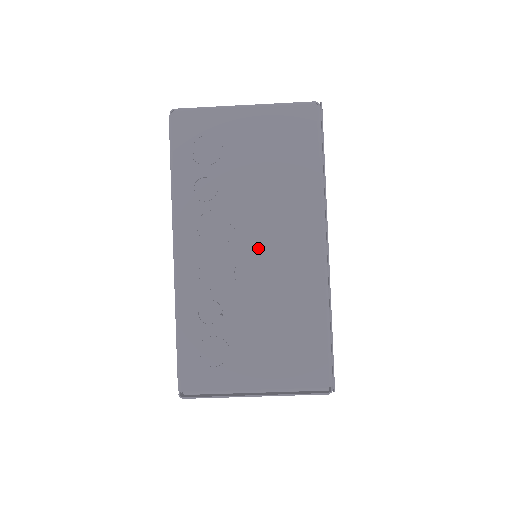
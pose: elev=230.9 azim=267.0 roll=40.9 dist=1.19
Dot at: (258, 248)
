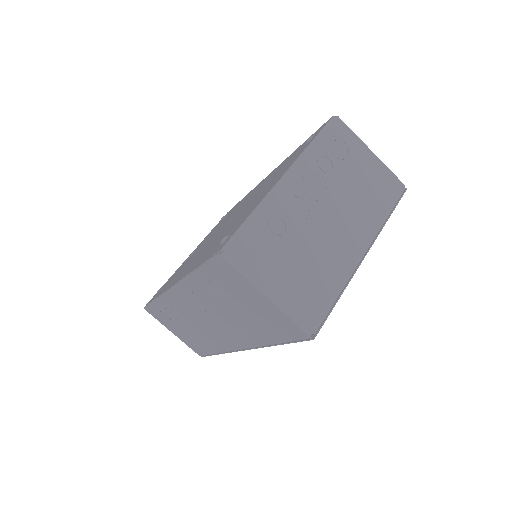
Dot at: (331, 220)
